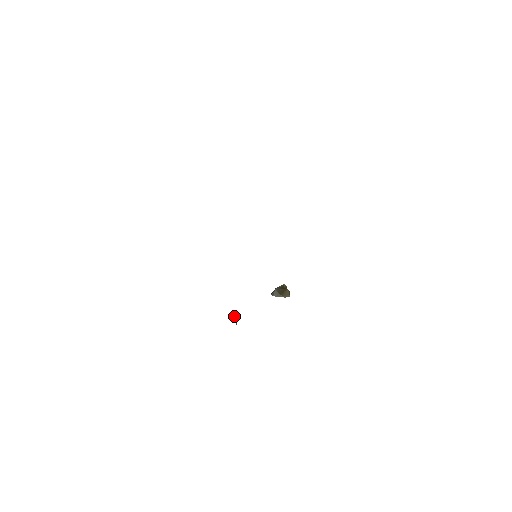
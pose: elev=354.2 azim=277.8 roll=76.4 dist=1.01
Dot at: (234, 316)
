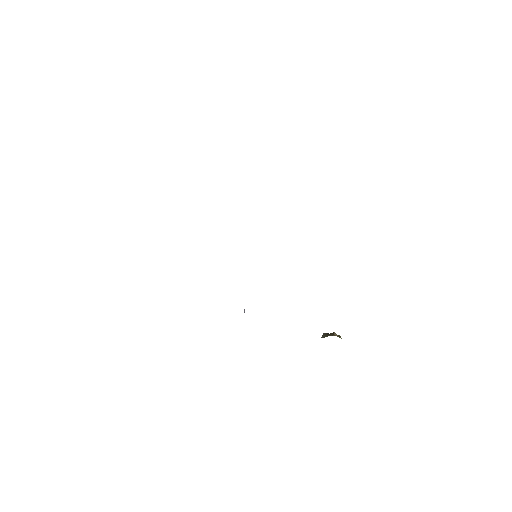
Dot at: occluded
